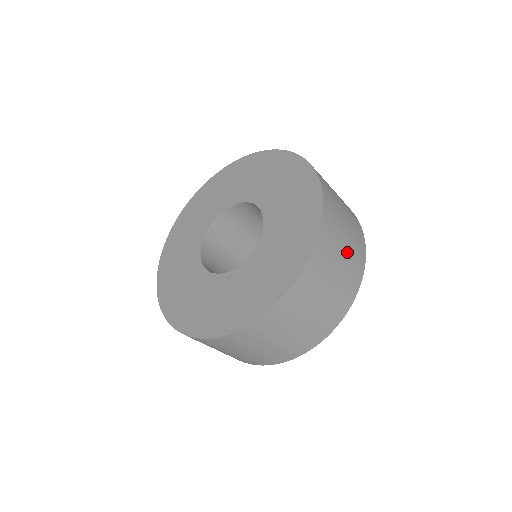
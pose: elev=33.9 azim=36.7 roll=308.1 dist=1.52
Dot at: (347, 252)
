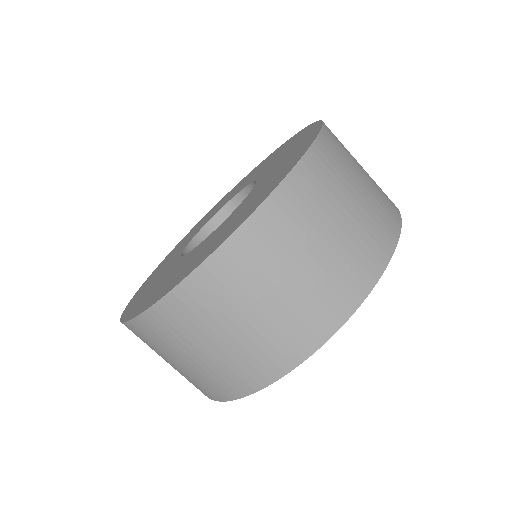
Dot at: occluded
